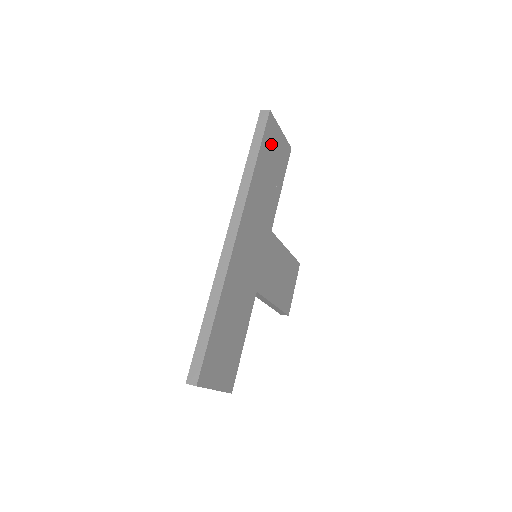
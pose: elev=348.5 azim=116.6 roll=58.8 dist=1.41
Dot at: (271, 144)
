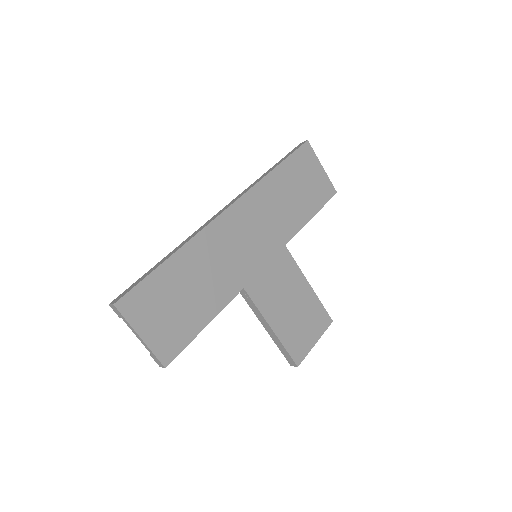
Dot at: (303, 168)
